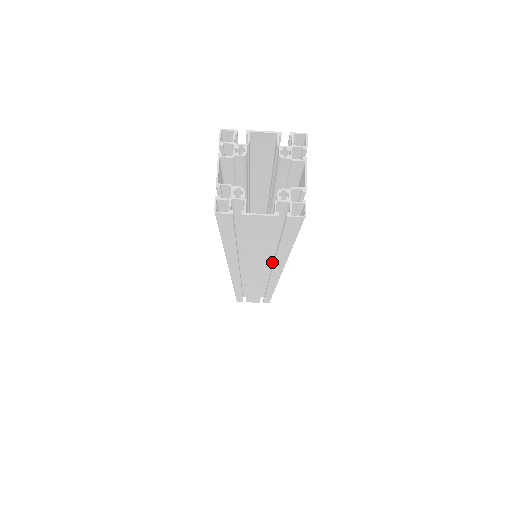
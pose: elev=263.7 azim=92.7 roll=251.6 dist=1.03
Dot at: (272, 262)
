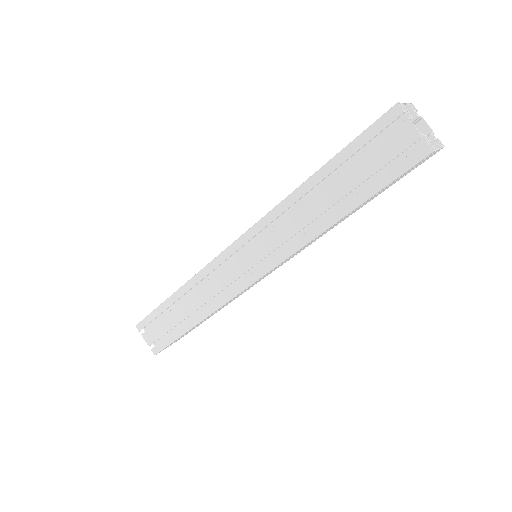
Dot at: occluded
